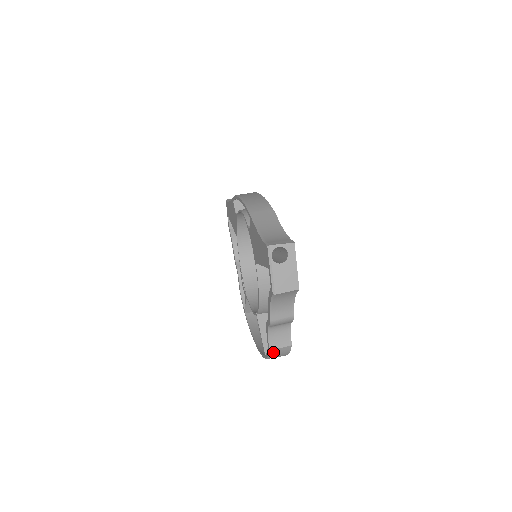
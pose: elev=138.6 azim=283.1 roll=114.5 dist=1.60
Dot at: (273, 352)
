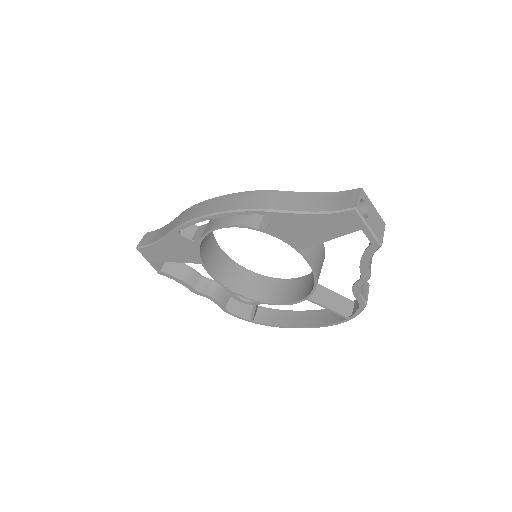
Dot at: occluded
